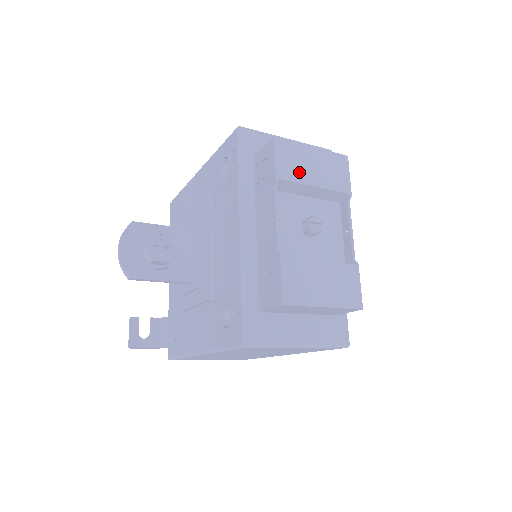
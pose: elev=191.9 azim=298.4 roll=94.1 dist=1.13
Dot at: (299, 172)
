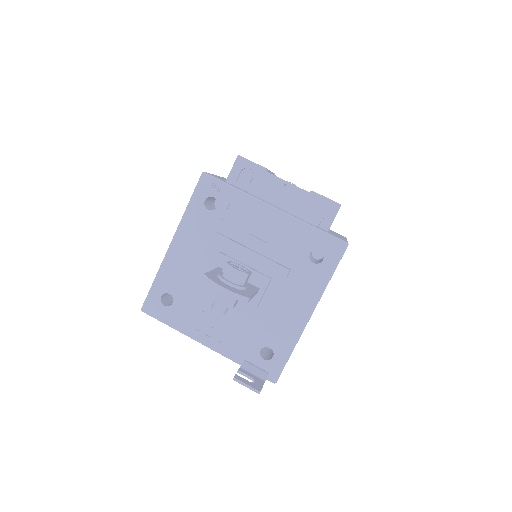
Dot at: occluded
